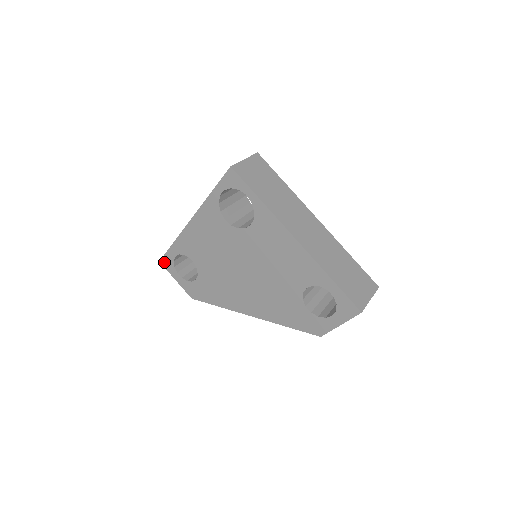
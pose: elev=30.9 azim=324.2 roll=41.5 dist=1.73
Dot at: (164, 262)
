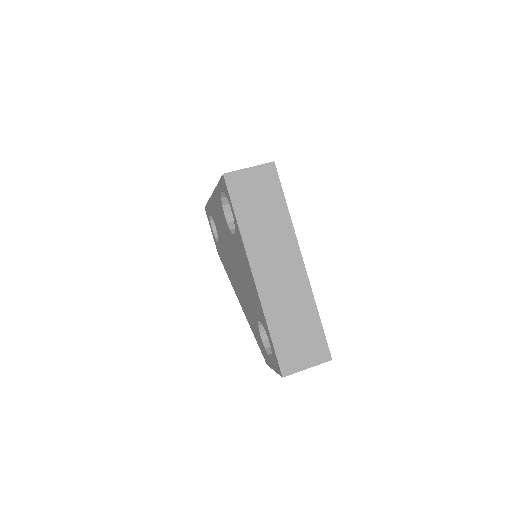
Dot at: (206, 211)
